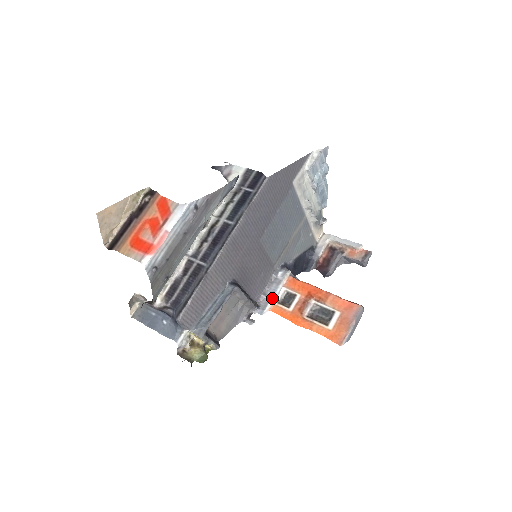
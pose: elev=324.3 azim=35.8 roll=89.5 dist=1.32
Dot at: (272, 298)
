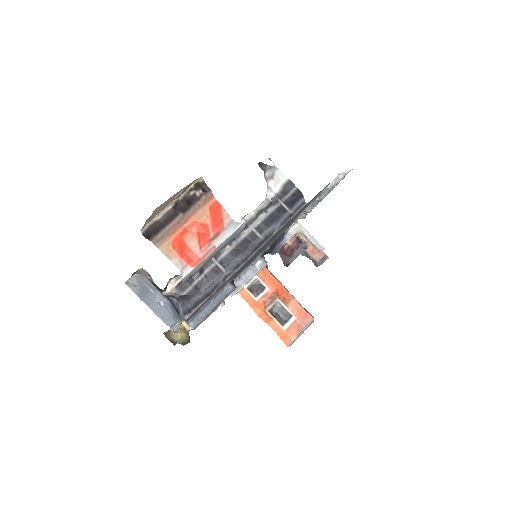
Dot at: (245, 284)
